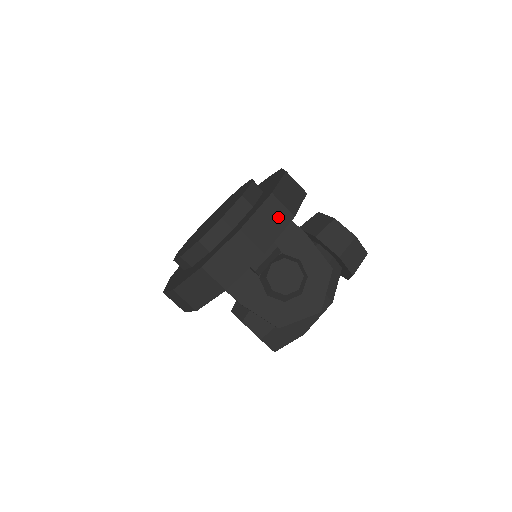
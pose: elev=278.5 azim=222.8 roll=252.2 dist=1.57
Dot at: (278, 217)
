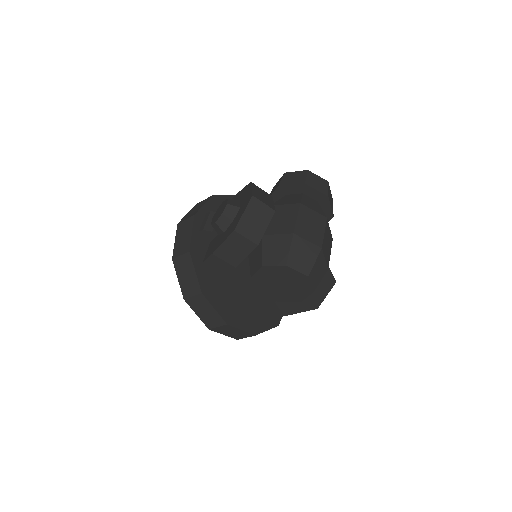
Dot at: occluded
